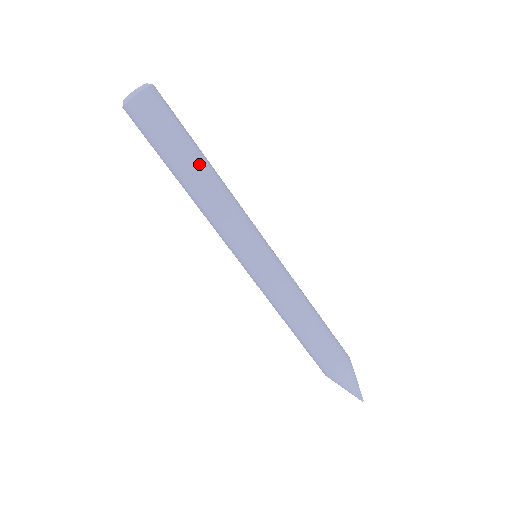
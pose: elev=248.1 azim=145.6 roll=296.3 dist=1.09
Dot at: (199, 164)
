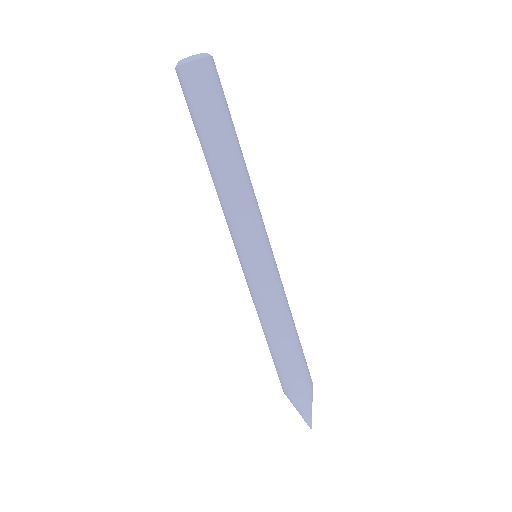
Dot at: occluded
